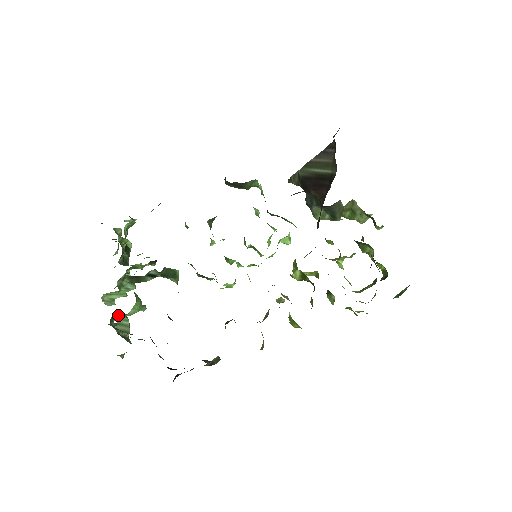
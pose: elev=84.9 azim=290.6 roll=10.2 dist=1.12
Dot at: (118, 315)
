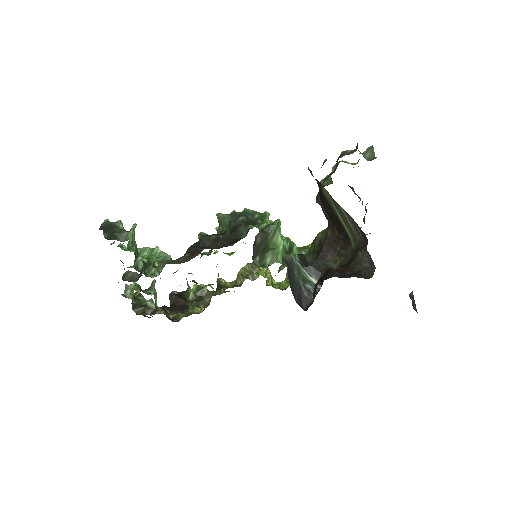
Dot at: occluded
